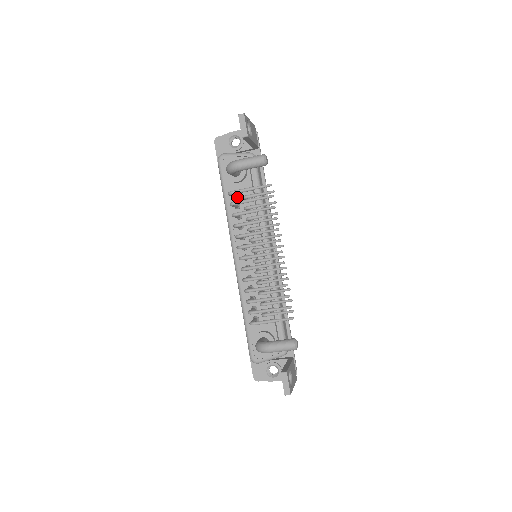
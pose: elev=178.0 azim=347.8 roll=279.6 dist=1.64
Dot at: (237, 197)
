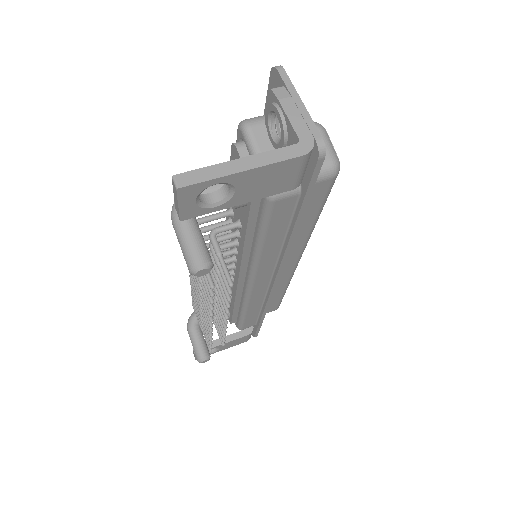
Dot at: occluded
